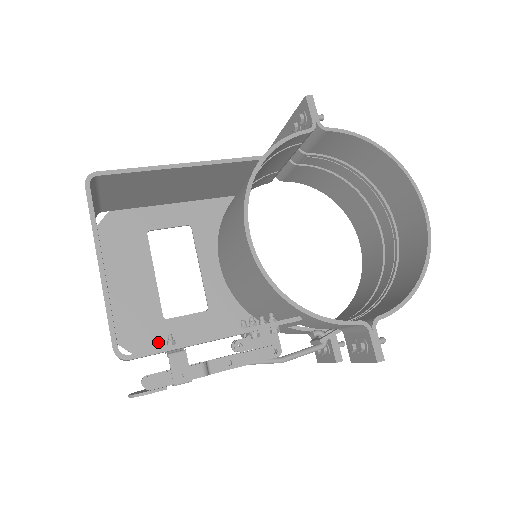
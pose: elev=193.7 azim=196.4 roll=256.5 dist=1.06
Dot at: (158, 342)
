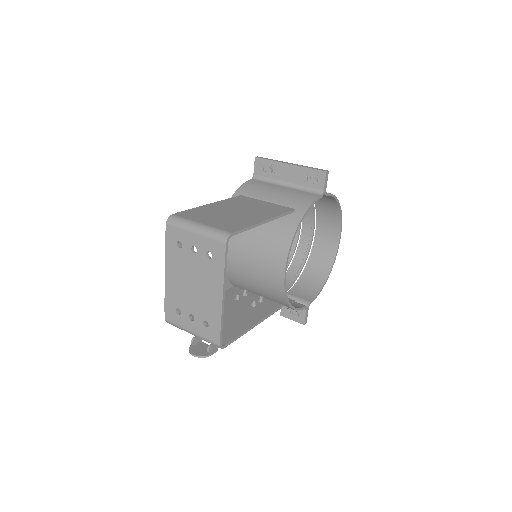
Dot at: occluded
